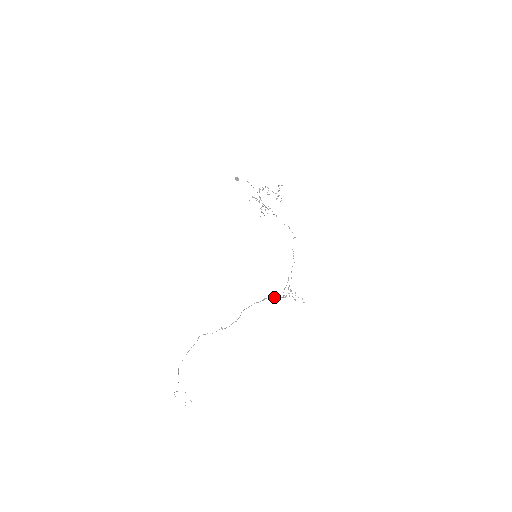
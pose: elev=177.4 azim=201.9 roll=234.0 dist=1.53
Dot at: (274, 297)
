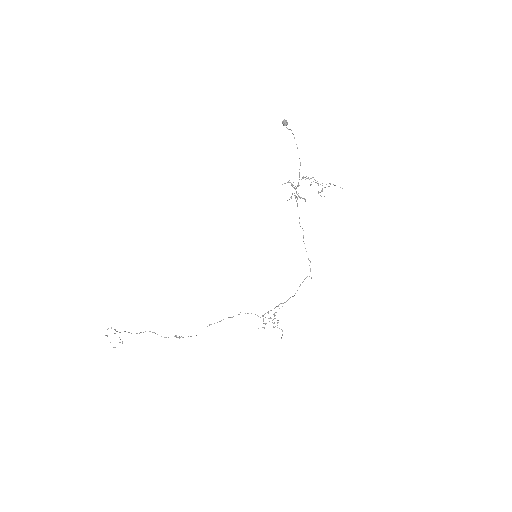
Dot at: occluded
